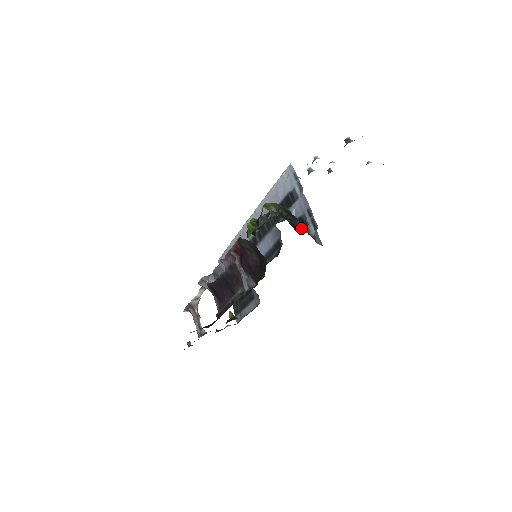
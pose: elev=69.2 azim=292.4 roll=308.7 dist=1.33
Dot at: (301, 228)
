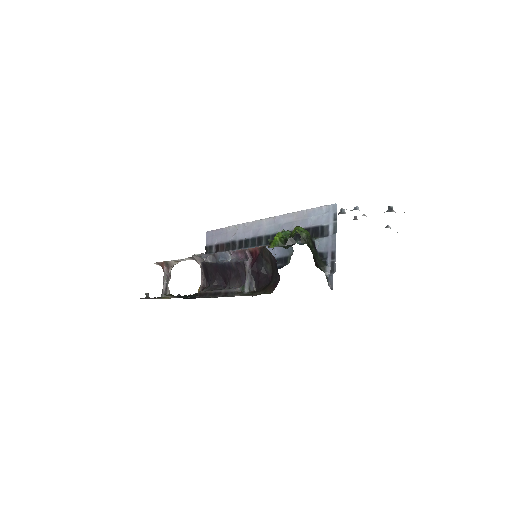
Dot at: (320, 264)
